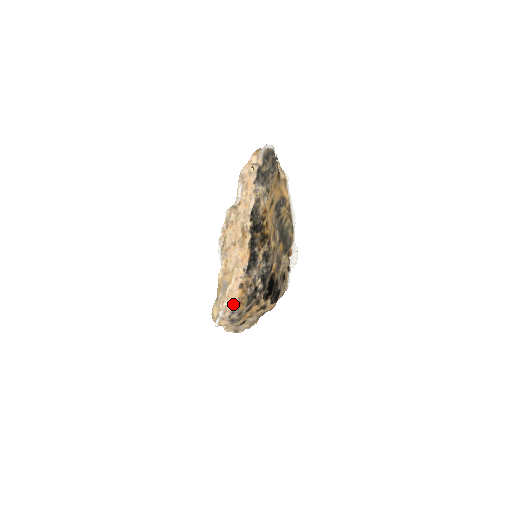
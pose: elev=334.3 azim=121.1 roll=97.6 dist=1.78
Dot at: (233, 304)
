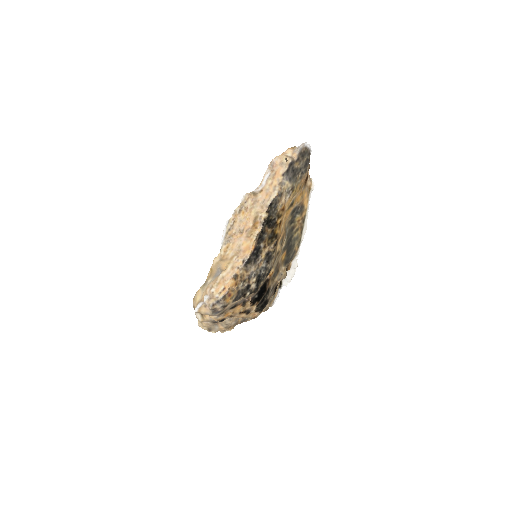
Dot at: (221, 293)
